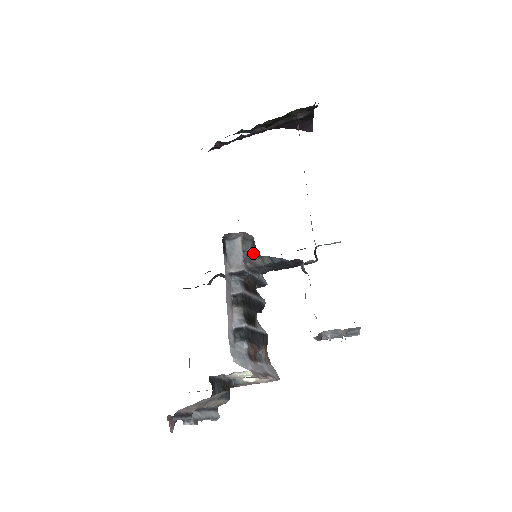
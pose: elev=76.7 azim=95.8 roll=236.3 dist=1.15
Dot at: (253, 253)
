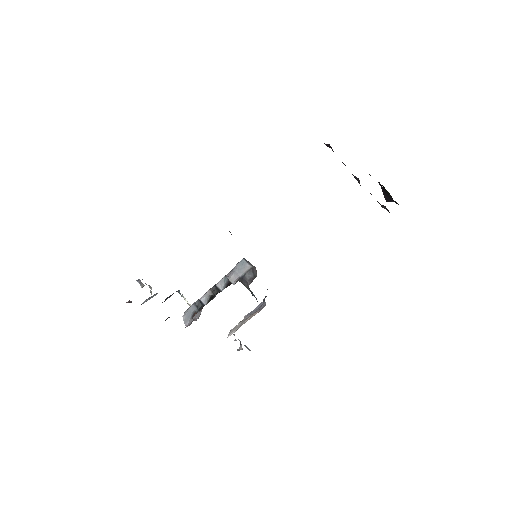
Dot at: (248, 282)
